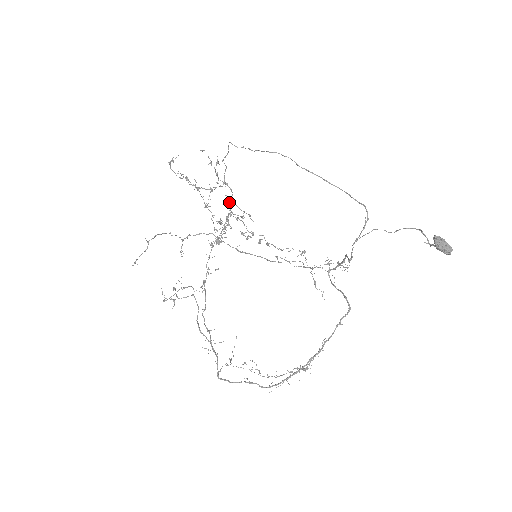
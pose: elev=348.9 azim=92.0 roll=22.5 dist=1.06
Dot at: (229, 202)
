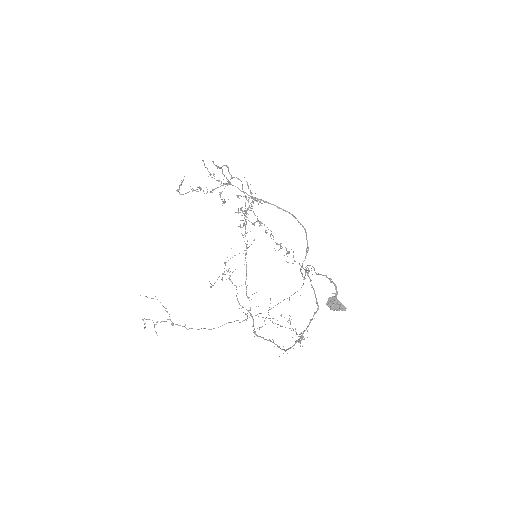
Dot at: (247, 184)
